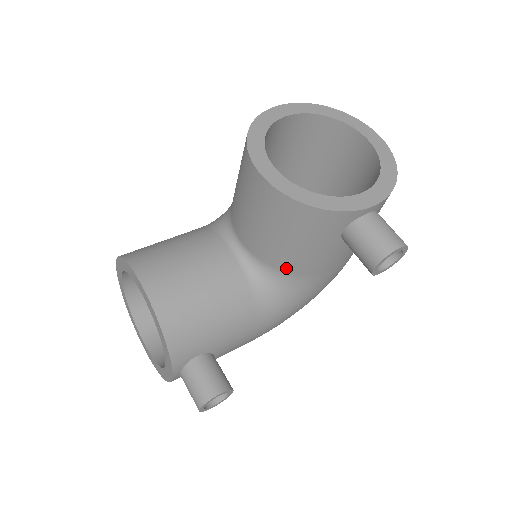
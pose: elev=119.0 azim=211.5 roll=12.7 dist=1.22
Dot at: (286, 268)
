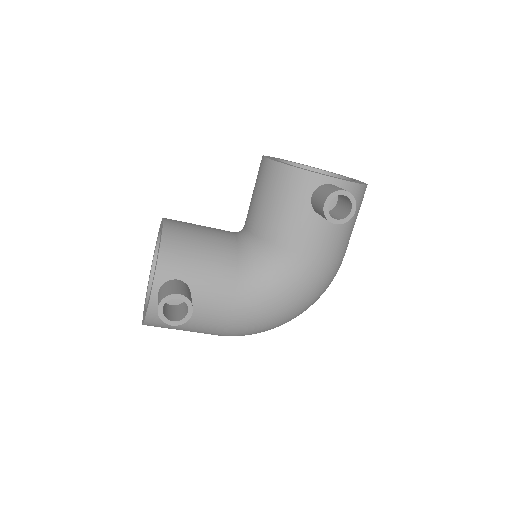
Dot at: (270, 238)
